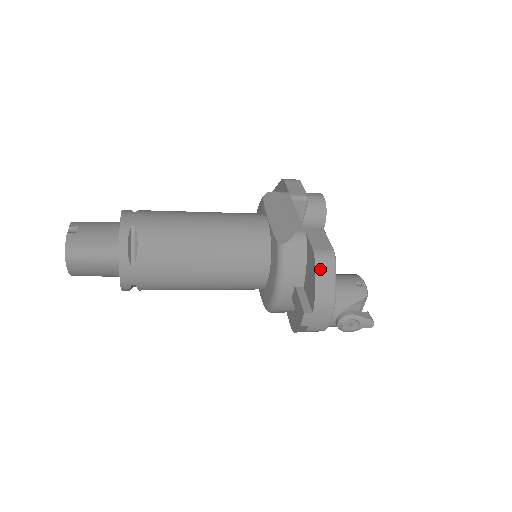
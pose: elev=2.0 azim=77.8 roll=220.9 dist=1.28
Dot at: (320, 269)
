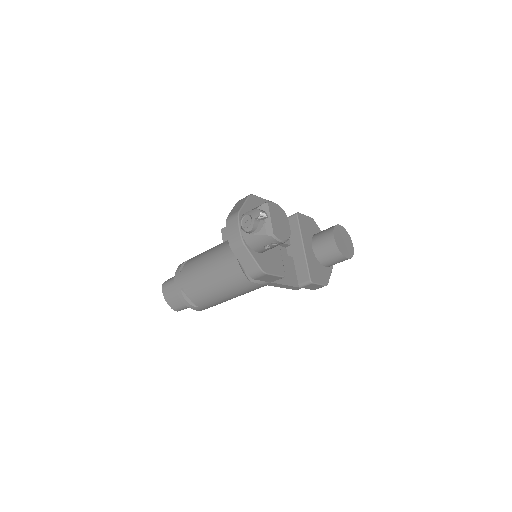
Dot at: (238, 204)
